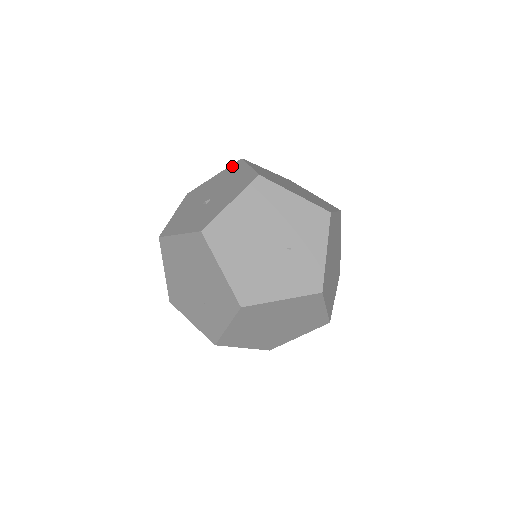
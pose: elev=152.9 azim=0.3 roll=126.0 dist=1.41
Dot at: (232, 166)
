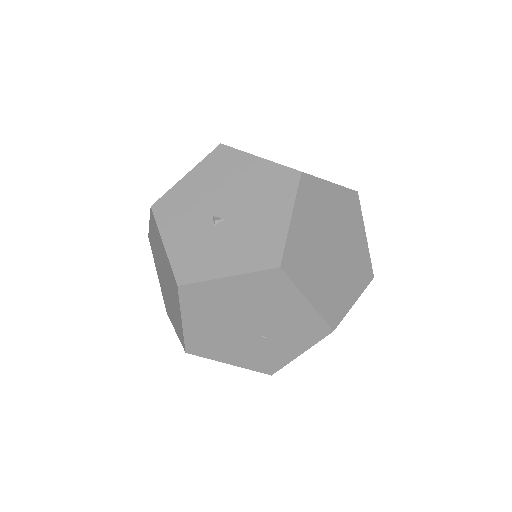
Dot at: (283, 173)
